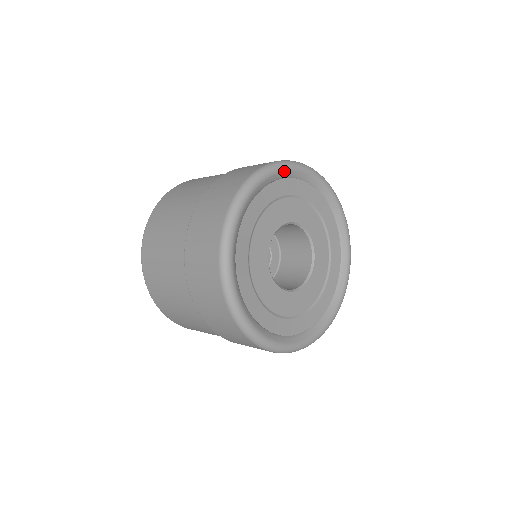
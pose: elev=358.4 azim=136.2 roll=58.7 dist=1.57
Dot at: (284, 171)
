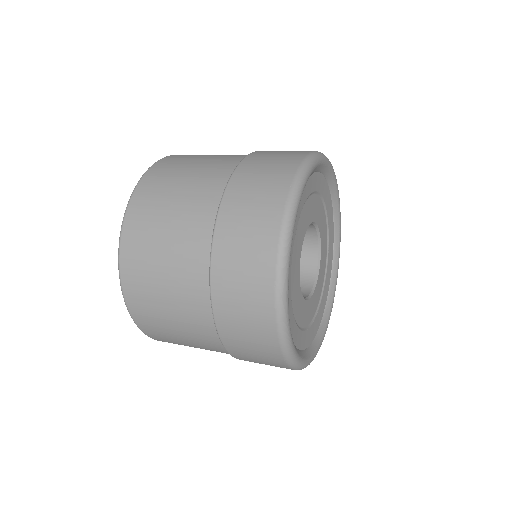
Dot at: (318, 165)
